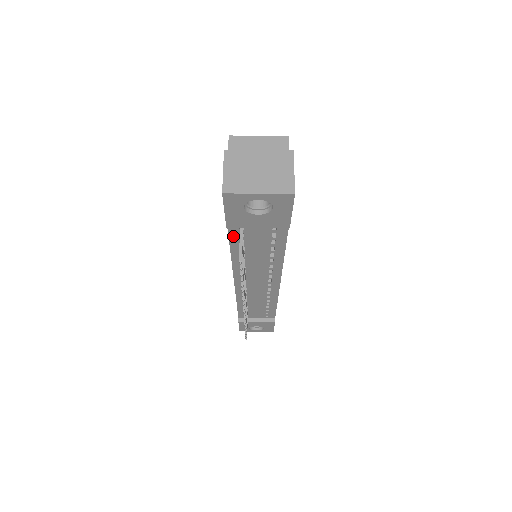
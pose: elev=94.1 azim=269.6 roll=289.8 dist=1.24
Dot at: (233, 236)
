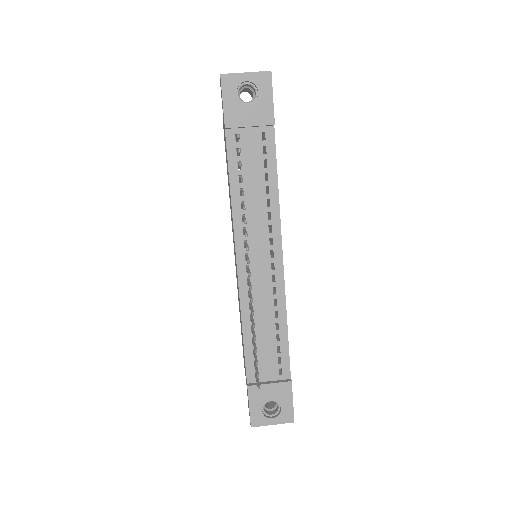
Dot at: (231, 155)
